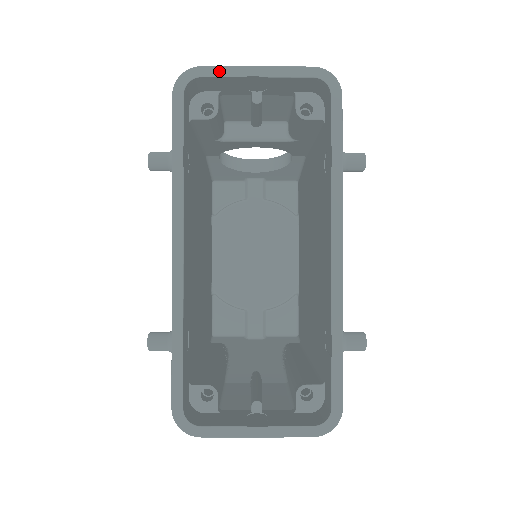
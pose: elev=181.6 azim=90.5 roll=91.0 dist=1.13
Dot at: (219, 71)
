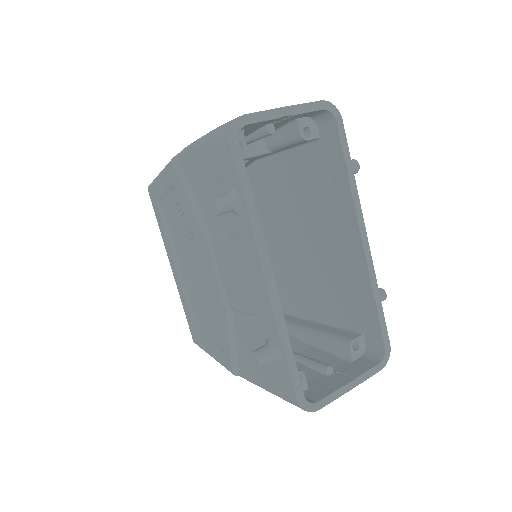
Dot at: (260, 116)
